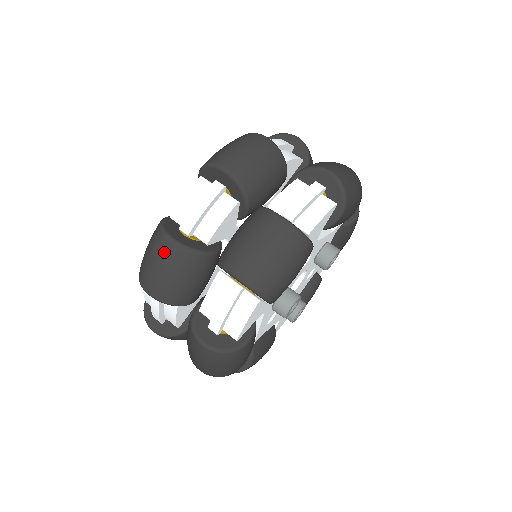
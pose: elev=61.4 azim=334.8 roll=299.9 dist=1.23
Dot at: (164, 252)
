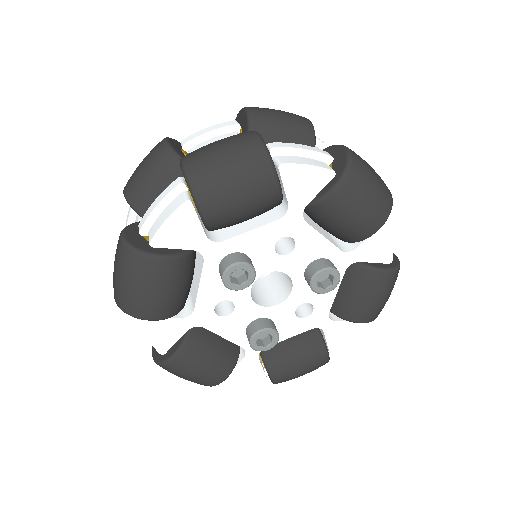
Dot at: (154, 149)
